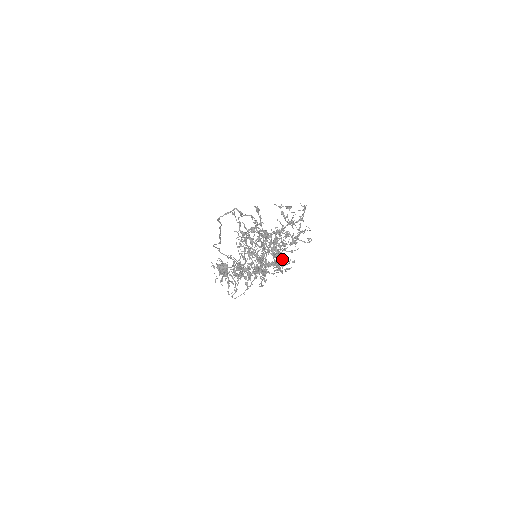
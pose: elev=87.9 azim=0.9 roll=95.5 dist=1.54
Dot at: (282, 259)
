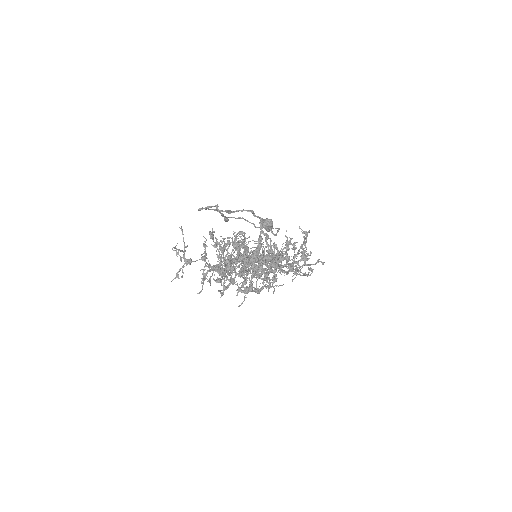
Dot at: occluded
